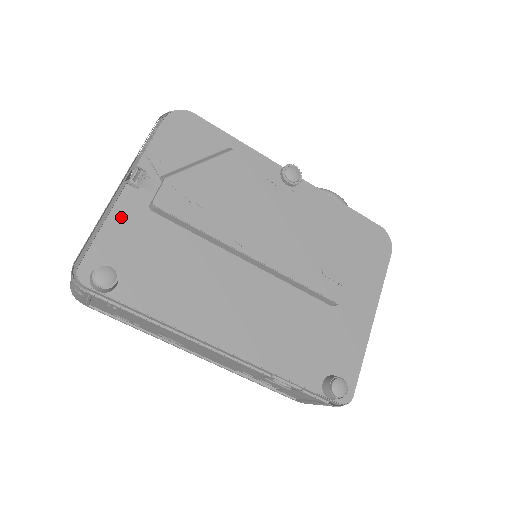
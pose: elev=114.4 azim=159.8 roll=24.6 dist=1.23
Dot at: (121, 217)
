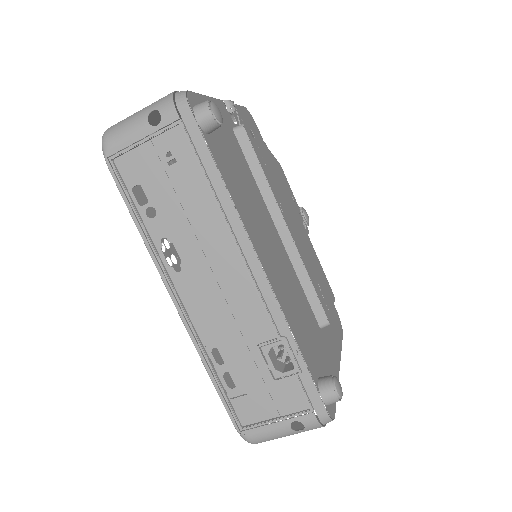
Dot at: occluded
